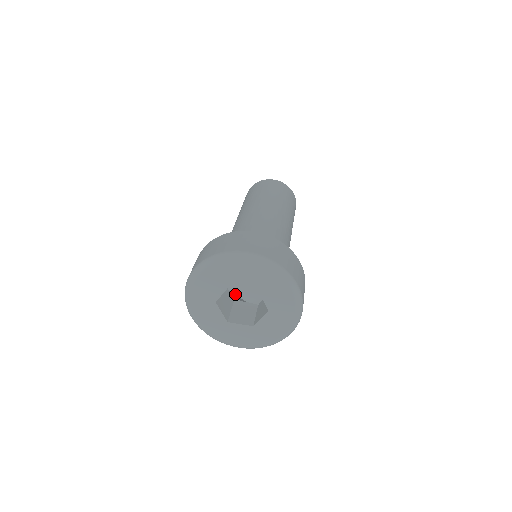
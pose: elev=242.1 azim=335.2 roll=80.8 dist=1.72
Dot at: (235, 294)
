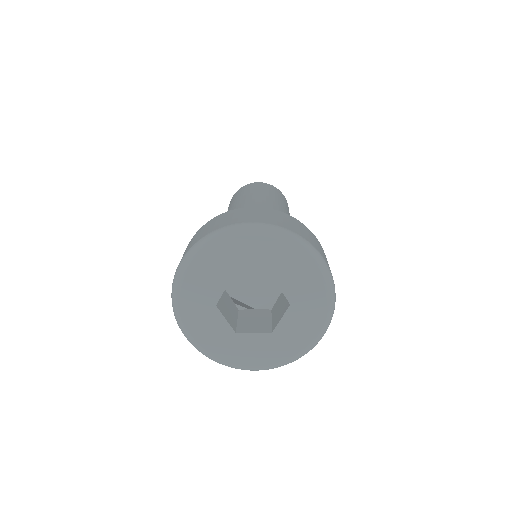
Dot at: (239, 300)
